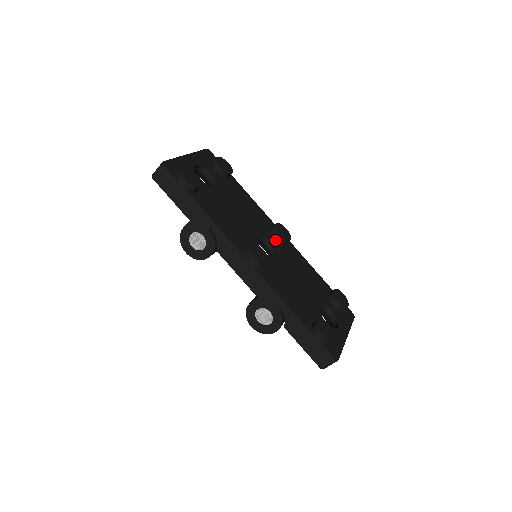
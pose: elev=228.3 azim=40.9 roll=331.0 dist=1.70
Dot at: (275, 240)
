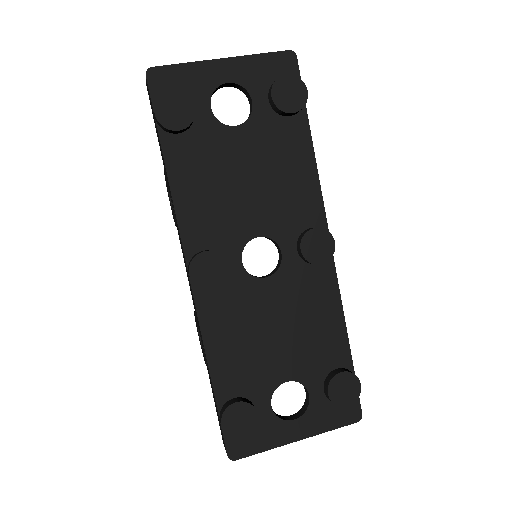
Dot at: (295, 251)
